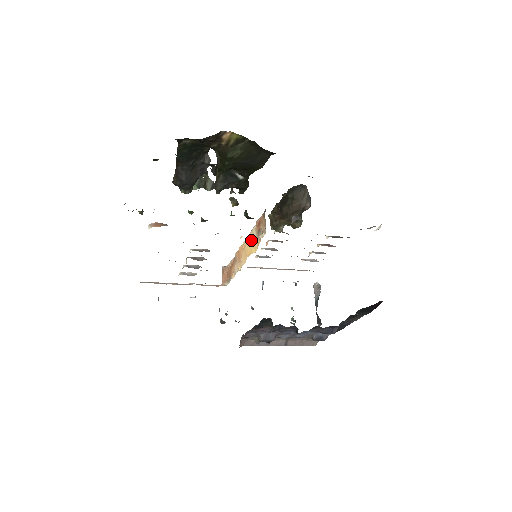
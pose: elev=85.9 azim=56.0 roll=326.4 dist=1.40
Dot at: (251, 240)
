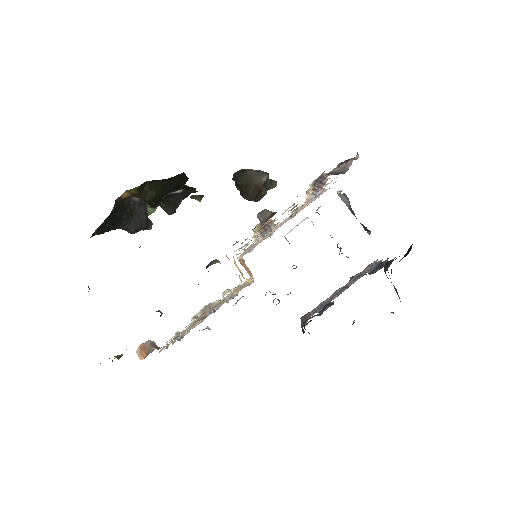
Dot at: (237, 266)
